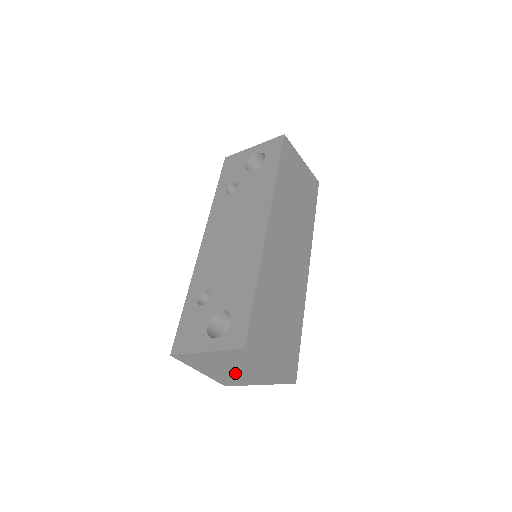
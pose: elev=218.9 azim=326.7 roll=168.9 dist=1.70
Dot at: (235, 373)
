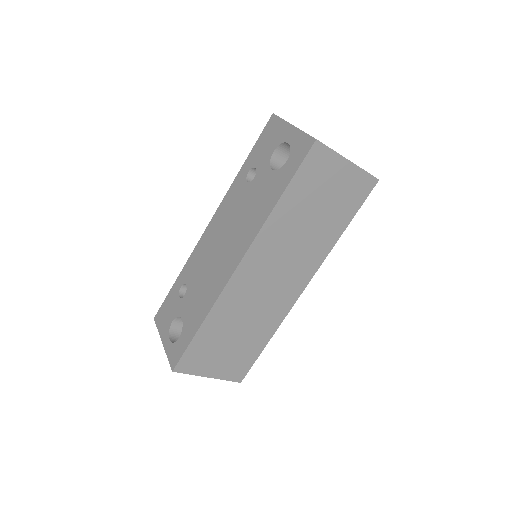
Dot at: occluded
